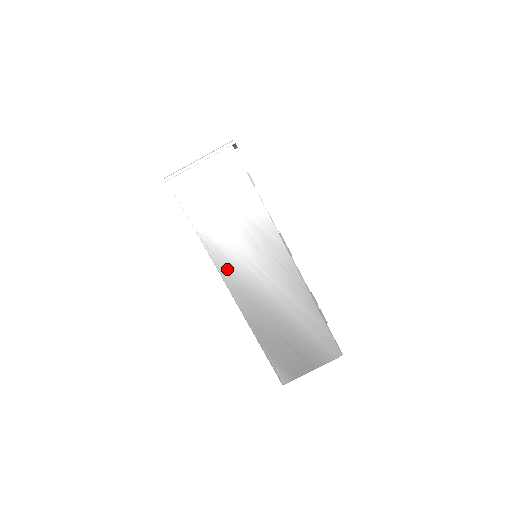
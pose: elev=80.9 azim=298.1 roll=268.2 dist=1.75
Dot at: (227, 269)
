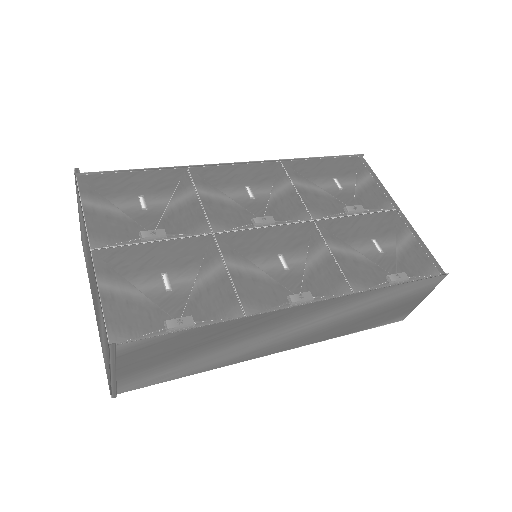
Dot at: (262, 352)
